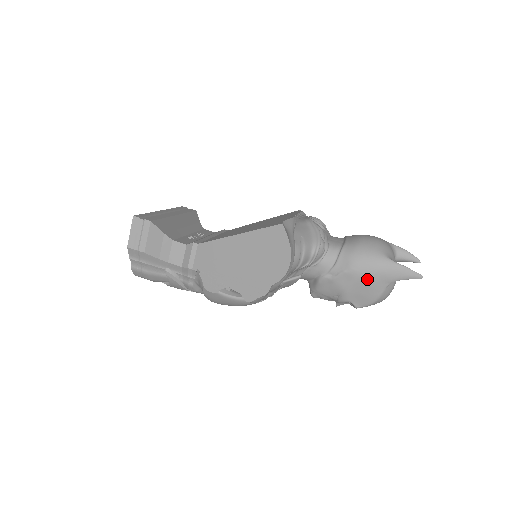
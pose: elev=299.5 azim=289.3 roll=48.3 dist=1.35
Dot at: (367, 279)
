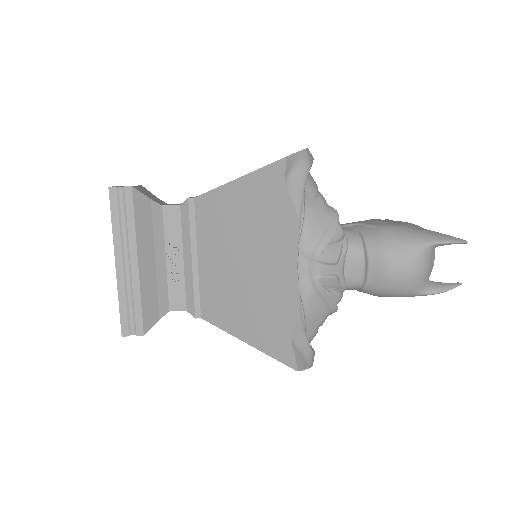
Dot at: occluded
